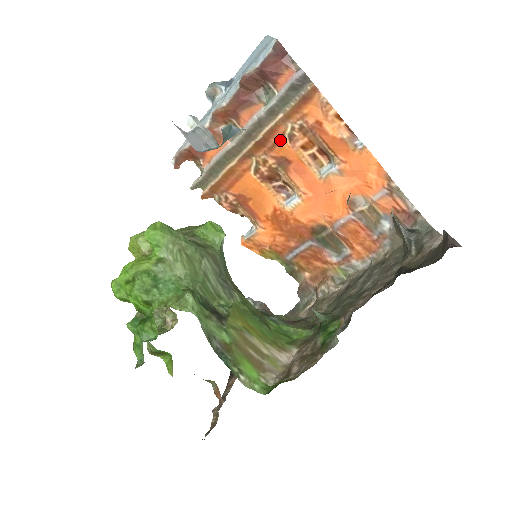
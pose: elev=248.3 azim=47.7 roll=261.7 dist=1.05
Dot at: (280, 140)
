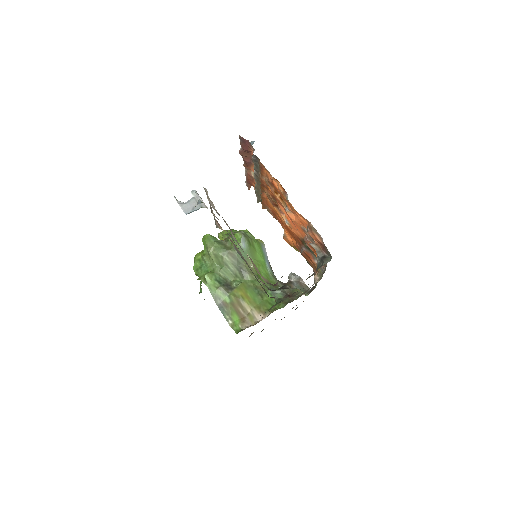
Dot at: (268, 186)
